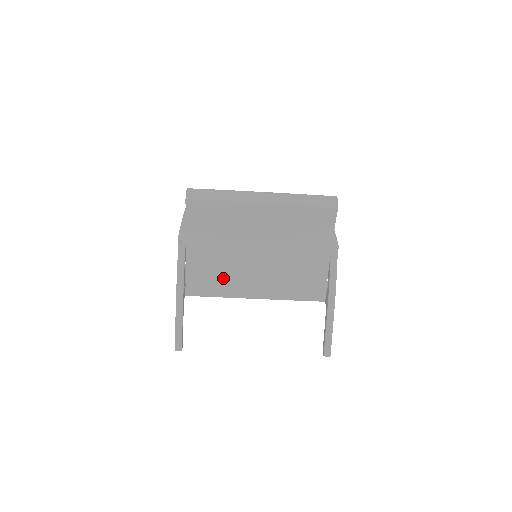
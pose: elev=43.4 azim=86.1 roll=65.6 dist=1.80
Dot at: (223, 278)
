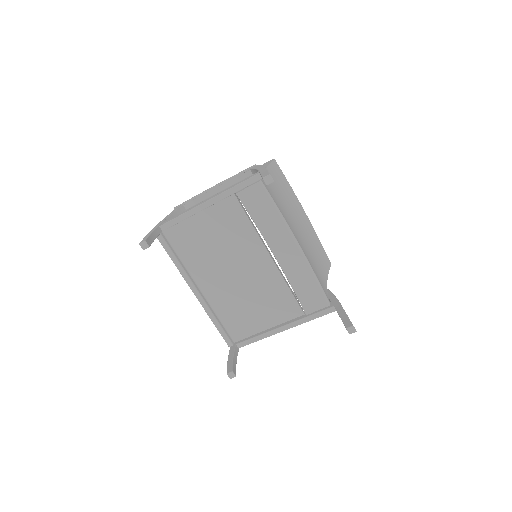
Dot at: (281, 209)
